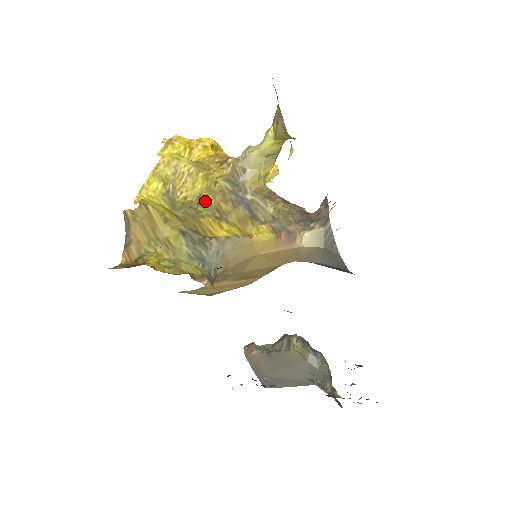
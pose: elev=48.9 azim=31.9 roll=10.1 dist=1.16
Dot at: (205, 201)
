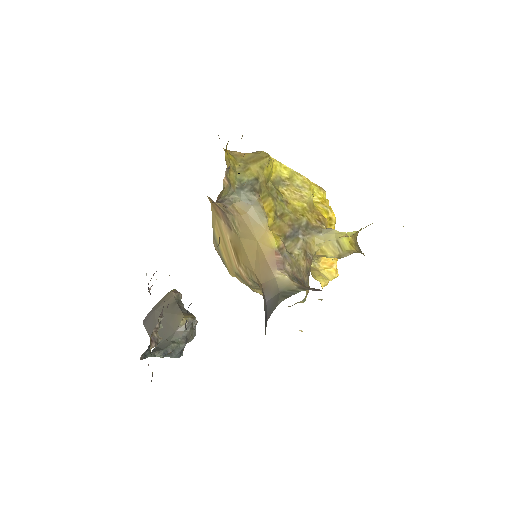
Dot at: (286, 206)
